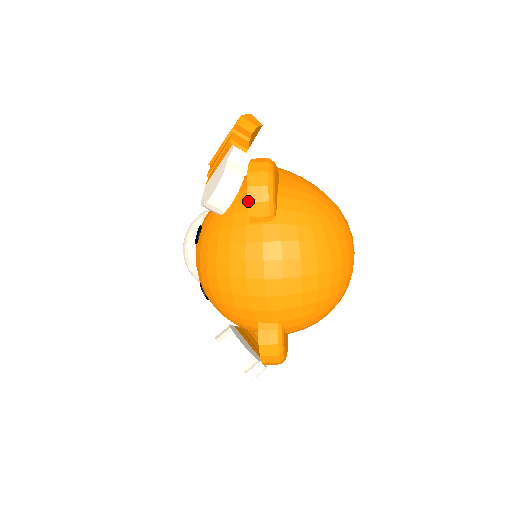
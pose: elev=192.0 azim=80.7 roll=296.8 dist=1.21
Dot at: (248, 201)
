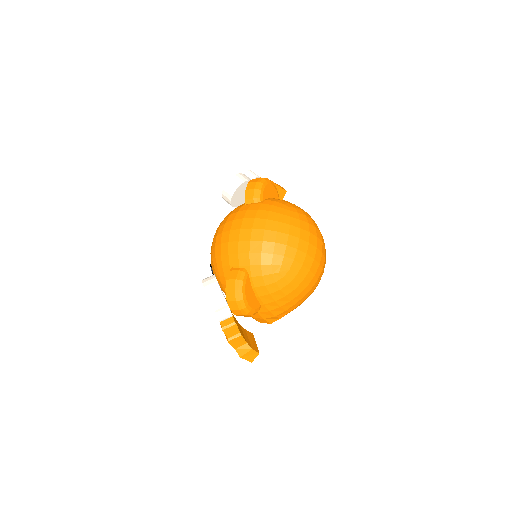
Dot at: (246, 189)
